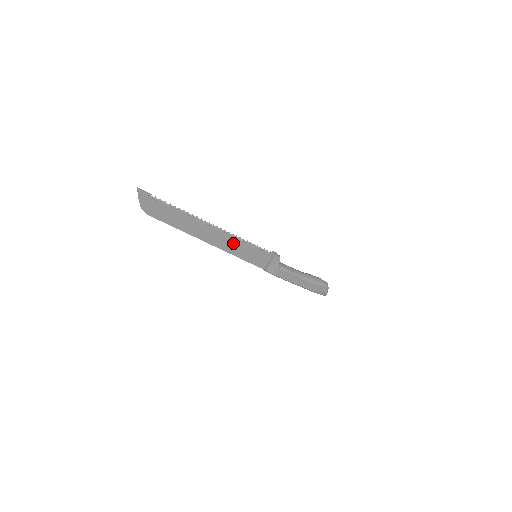
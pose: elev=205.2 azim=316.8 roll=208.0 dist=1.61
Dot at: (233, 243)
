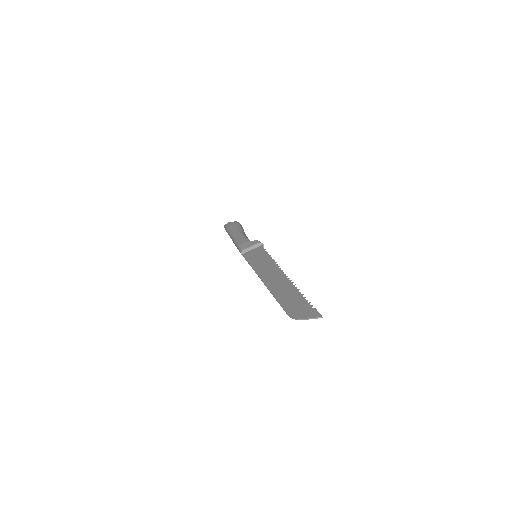
Dot at: (267, 267)
